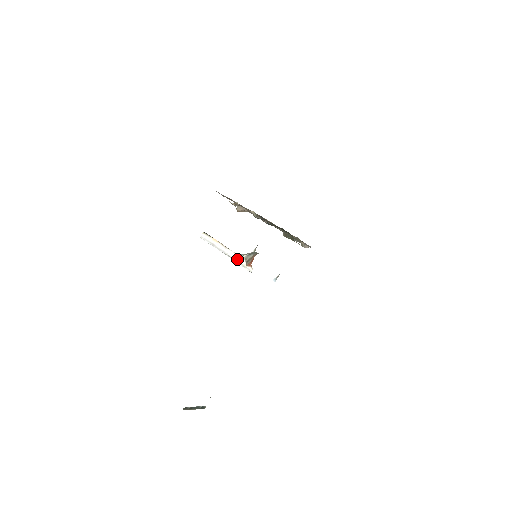
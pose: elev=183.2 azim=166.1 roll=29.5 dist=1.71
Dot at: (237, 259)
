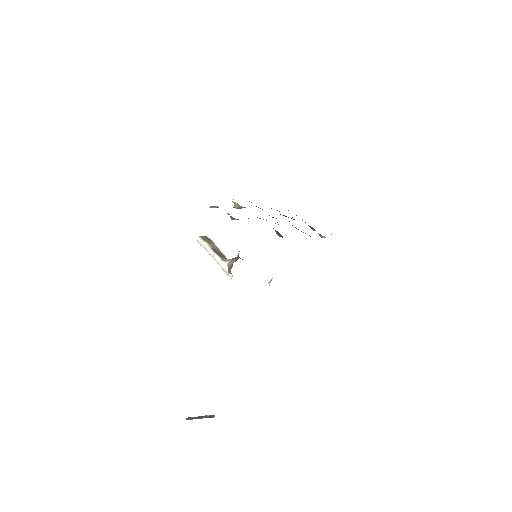
Dot at: (222, 265)
